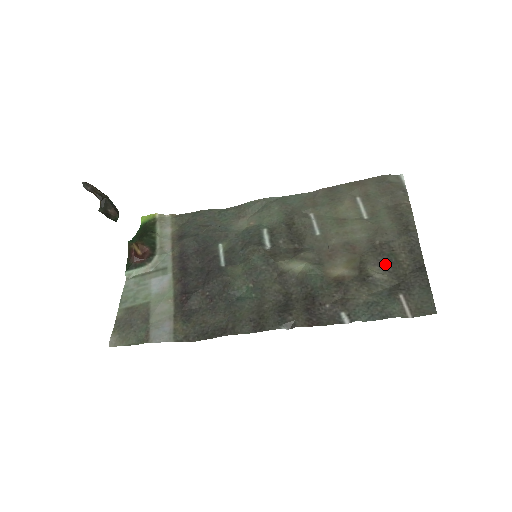
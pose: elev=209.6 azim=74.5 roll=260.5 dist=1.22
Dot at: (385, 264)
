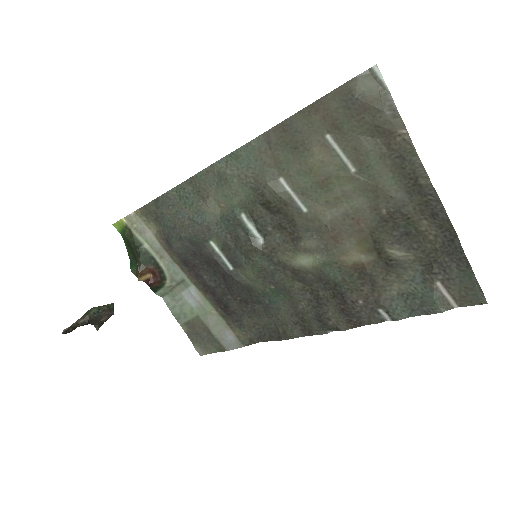
Dot at: (405, 240)
